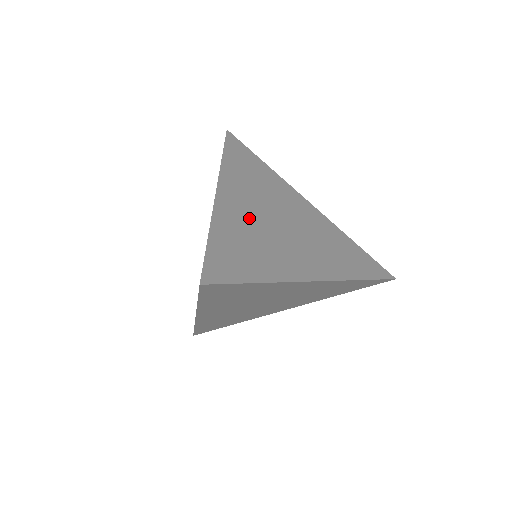
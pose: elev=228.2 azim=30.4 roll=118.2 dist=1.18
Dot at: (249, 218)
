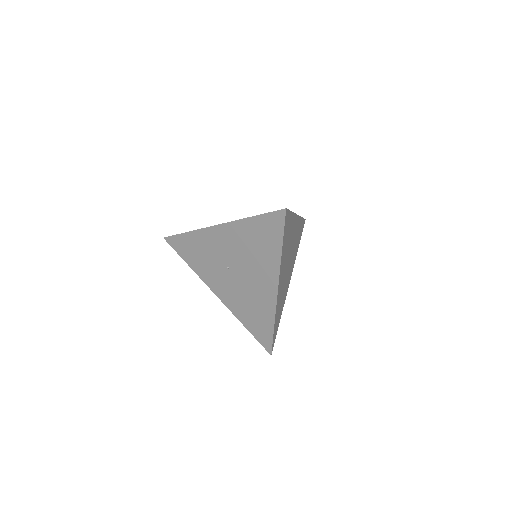
Dot at: occluded
